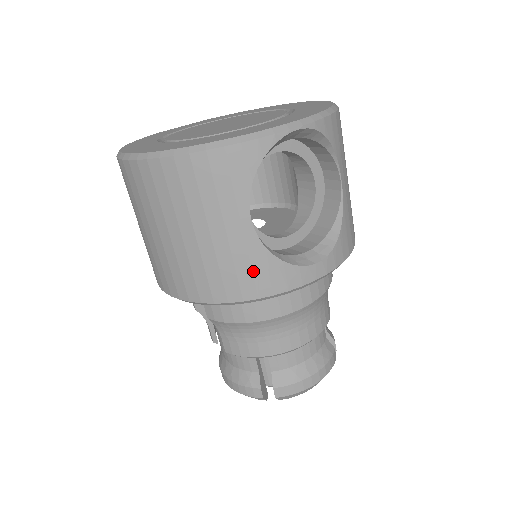
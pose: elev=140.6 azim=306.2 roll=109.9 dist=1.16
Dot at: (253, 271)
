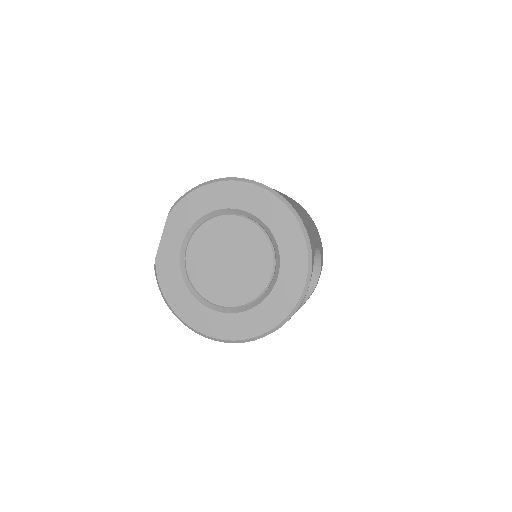
Dot at: occluded
